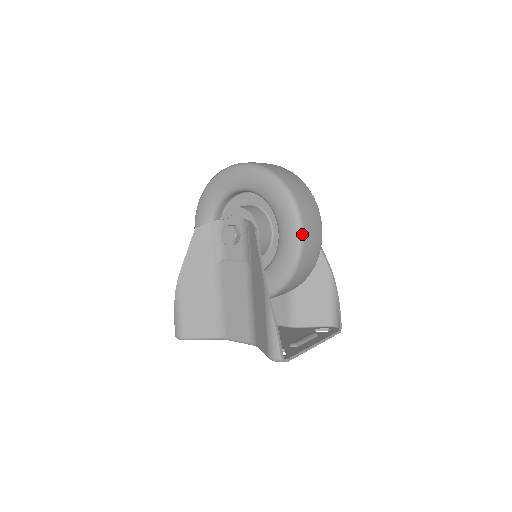
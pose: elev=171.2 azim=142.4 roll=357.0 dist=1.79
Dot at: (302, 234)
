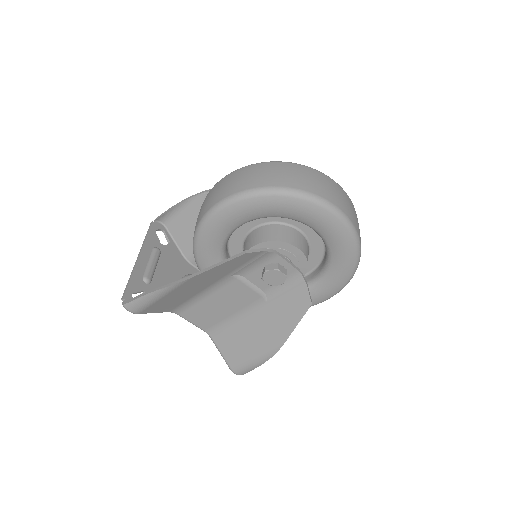
Dot at: occluded
